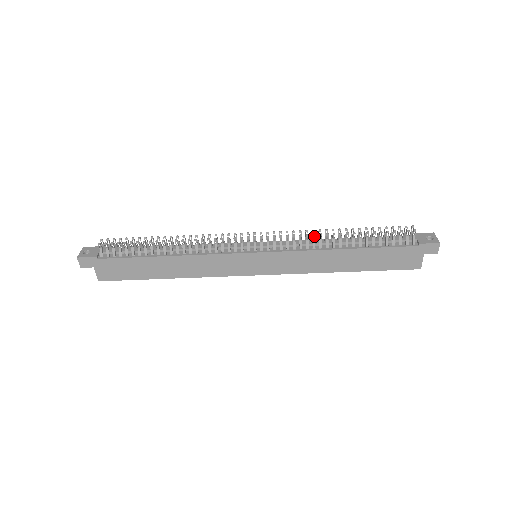
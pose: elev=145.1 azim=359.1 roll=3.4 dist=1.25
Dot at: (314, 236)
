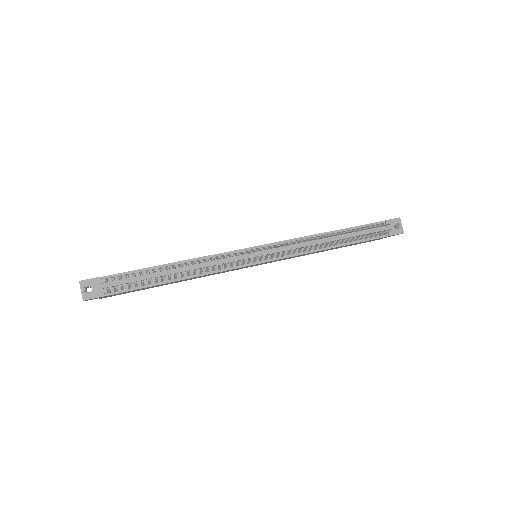
Dot at: occluded
